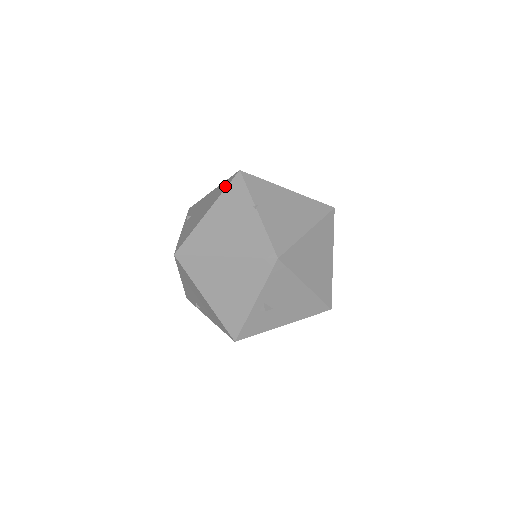
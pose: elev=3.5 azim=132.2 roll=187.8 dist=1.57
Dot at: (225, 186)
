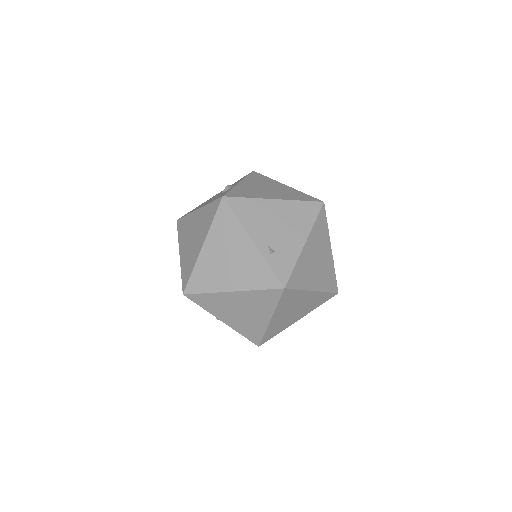
Dot at: occluded
